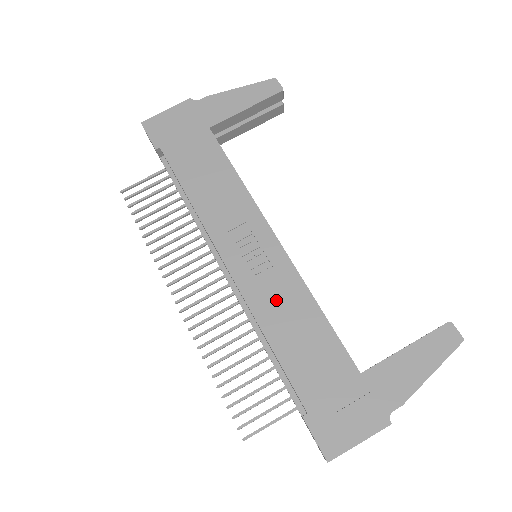
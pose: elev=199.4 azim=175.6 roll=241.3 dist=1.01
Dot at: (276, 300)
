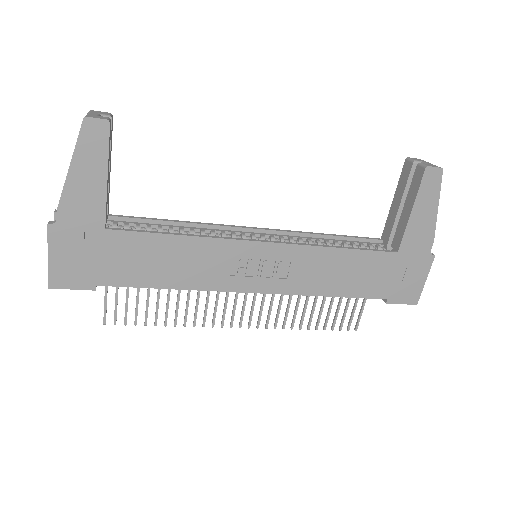
Dot at: (310, 274)
